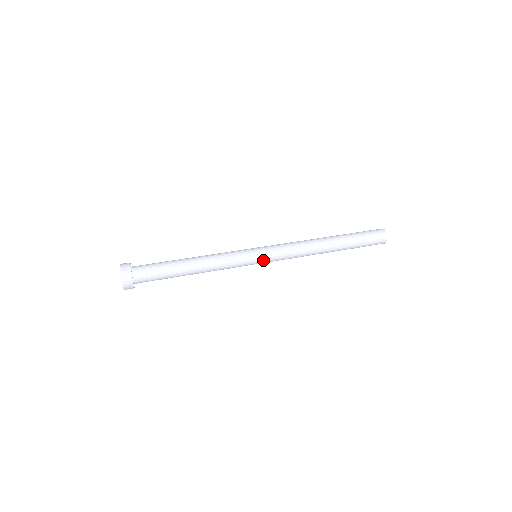
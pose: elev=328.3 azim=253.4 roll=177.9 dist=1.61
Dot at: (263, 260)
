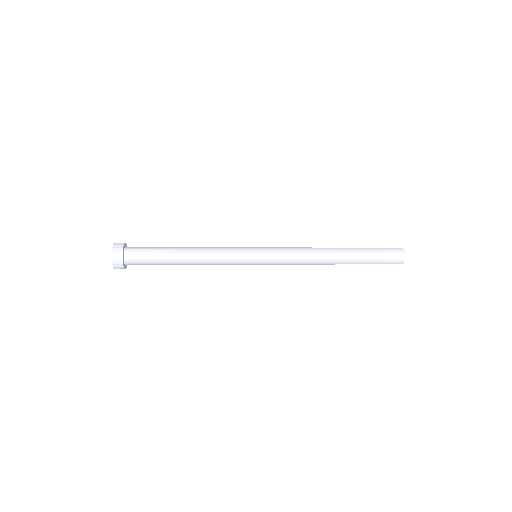
Dot at: (262, 252)
